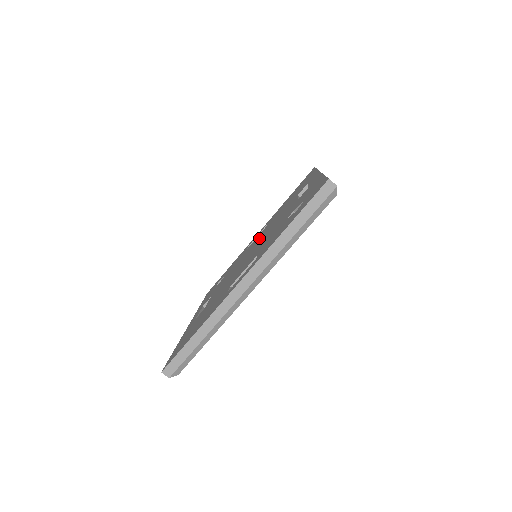
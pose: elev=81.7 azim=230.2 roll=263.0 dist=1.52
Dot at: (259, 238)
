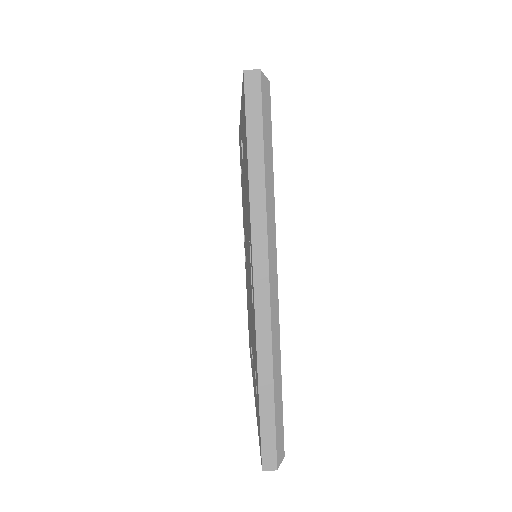
Dot at: occluded
